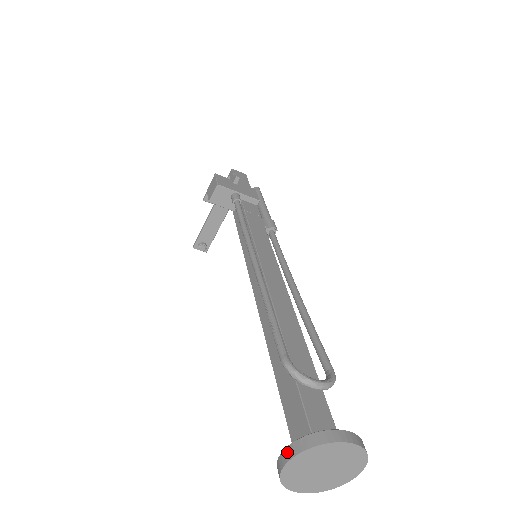
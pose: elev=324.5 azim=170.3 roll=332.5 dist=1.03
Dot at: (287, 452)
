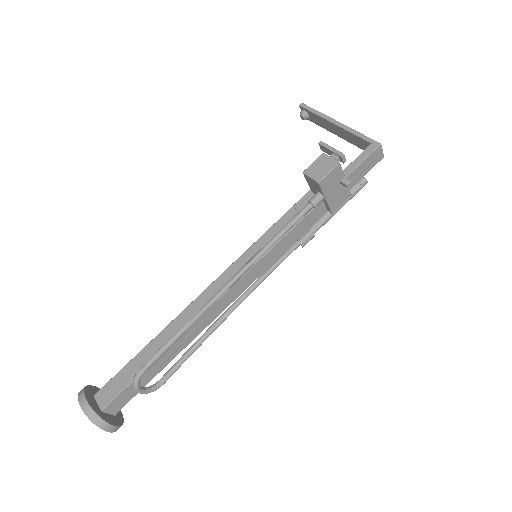
Dot at: (85, 405)
